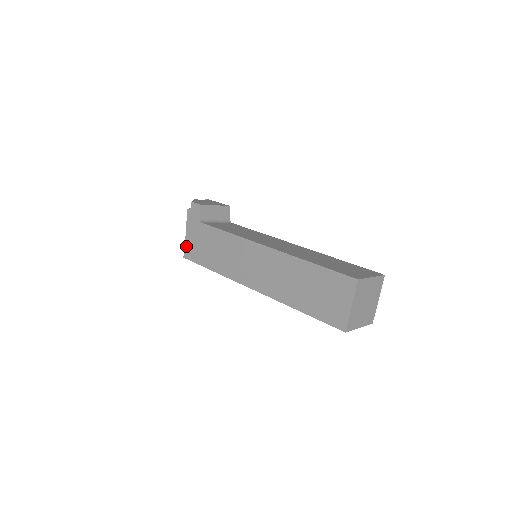
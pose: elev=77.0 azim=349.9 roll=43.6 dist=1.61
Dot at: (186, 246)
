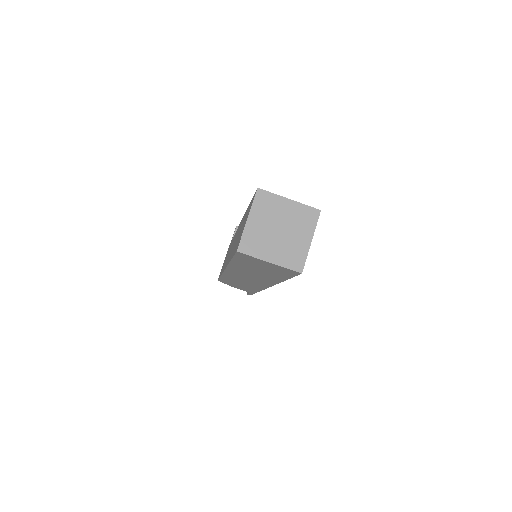
Dot at: occluded
